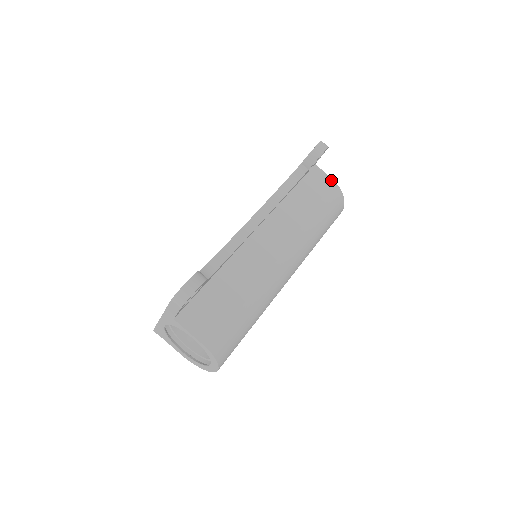
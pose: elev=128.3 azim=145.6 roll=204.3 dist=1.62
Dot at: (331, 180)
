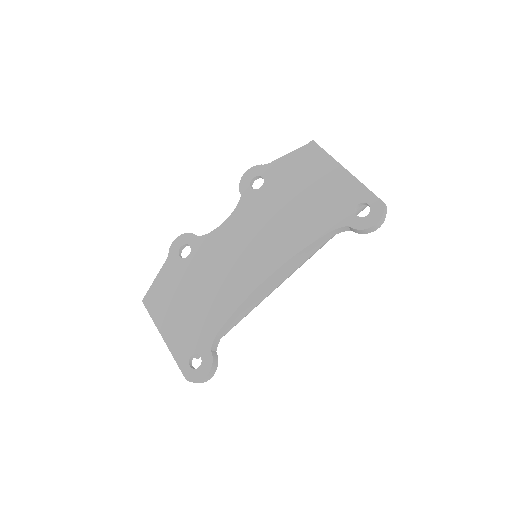
Dot at: occluded
